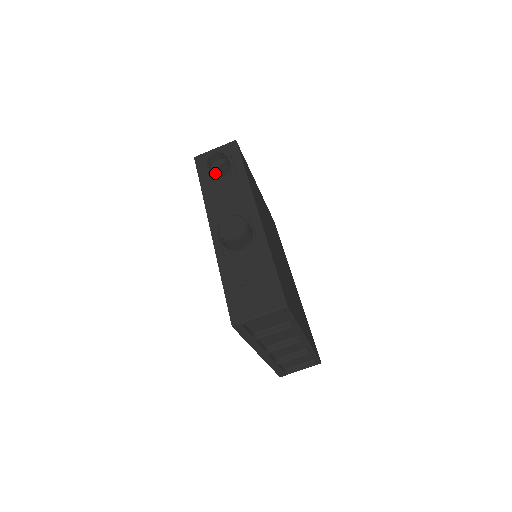
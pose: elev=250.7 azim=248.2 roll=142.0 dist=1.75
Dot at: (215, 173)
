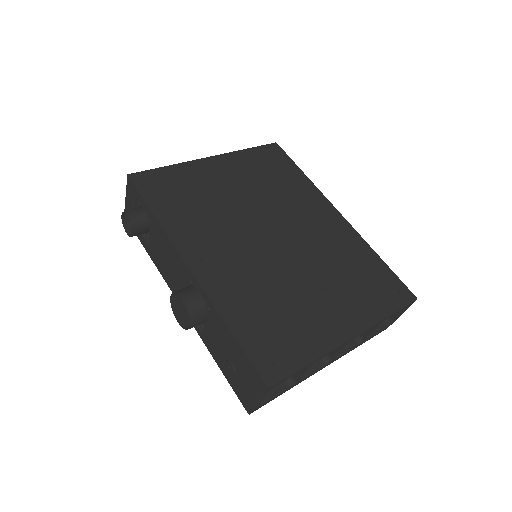
Dot at: occluded
